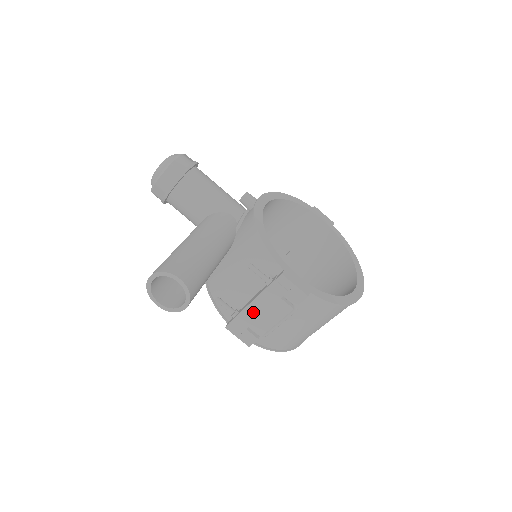
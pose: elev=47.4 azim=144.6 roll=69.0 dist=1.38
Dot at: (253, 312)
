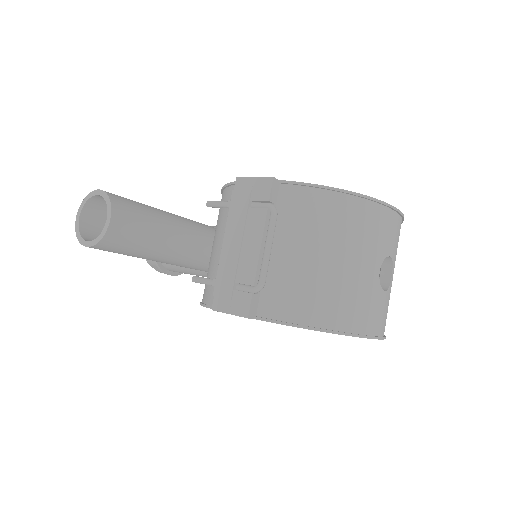
Dot at: (230, 254)
